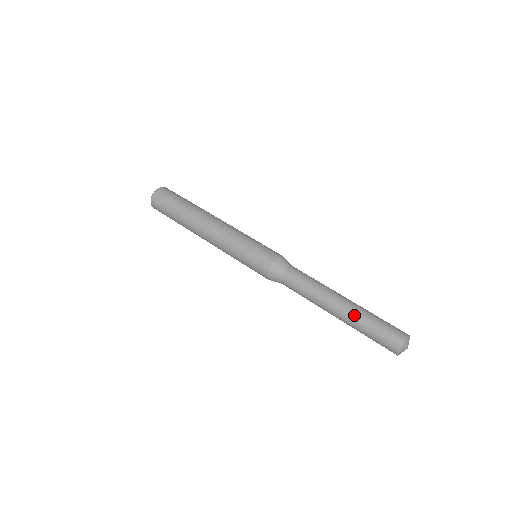
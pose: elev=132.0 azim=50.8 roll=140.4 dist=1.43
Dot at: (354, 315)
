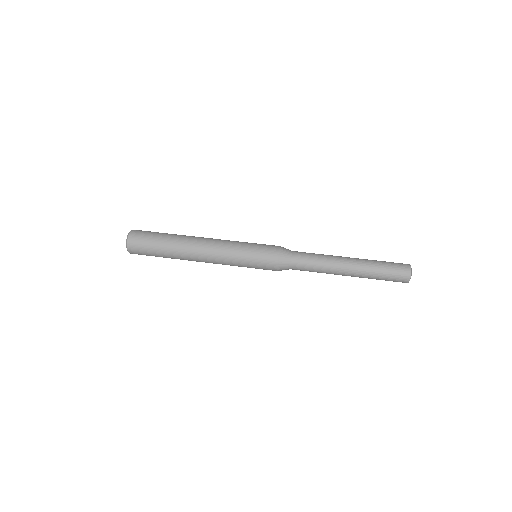
Dot at: (365, 261)
